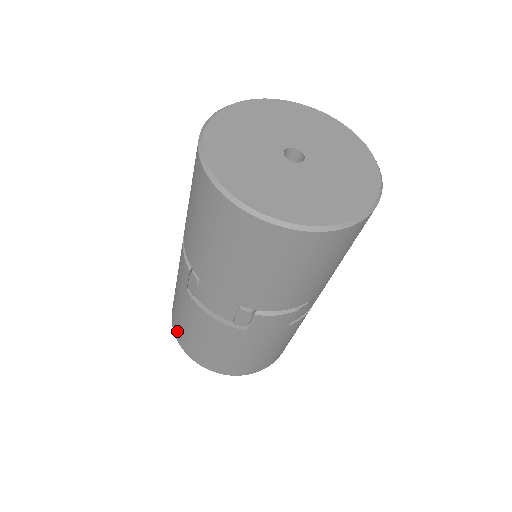
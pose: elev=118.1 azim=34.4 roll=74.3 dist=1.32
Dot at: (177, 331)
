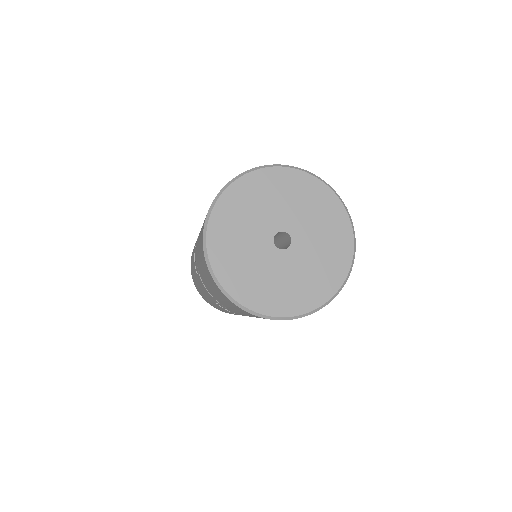
Dot at: occluded
